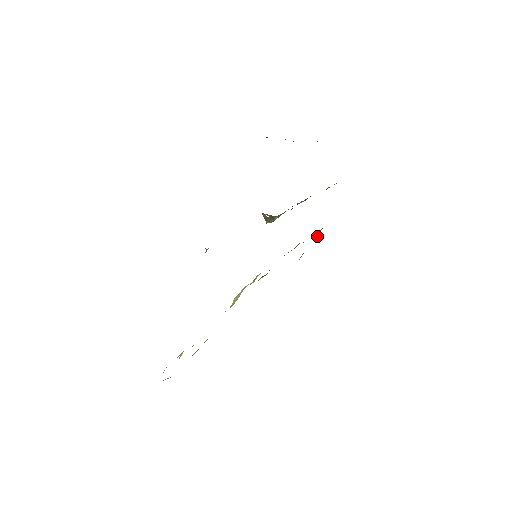
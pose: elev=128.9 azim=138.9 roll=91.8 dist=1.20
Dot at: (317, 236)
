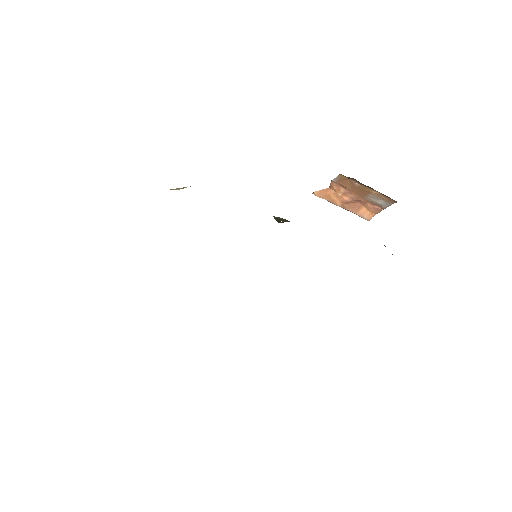
Dot at: occluded
